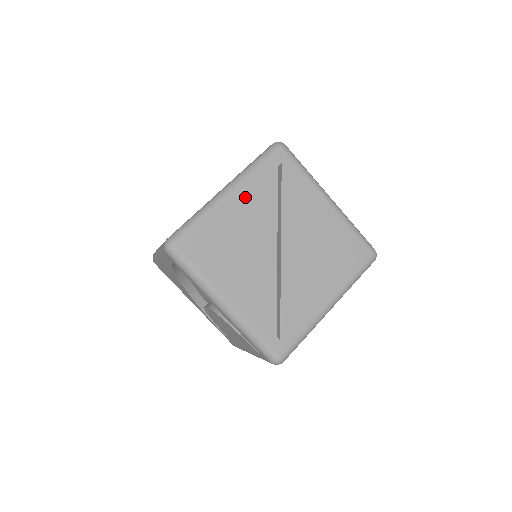
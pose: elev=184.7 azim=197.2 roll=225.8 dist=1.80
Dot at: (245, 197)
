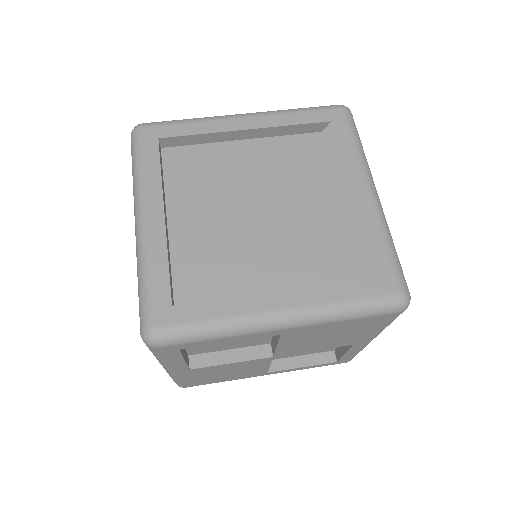
Dot at: (263, 138)
